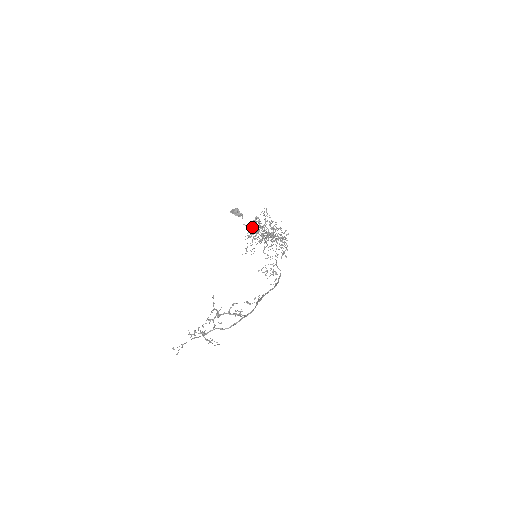
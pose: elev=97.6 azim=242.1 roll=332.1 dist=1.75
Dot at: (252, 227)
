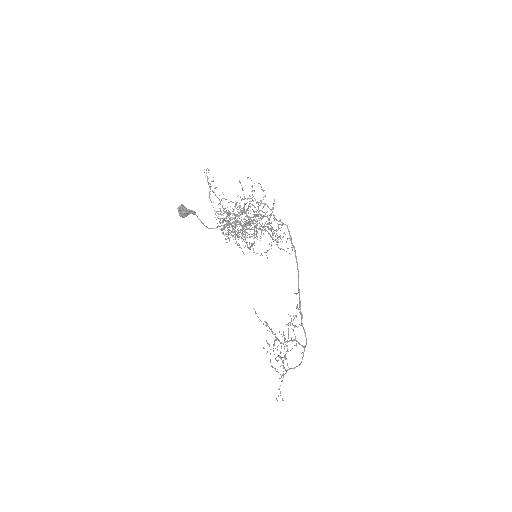
Dot at: occluded
